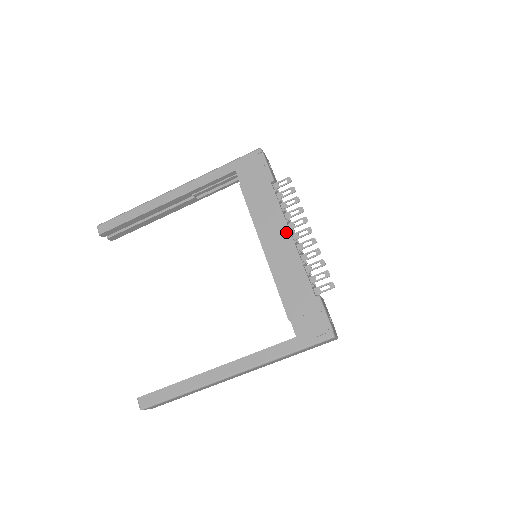
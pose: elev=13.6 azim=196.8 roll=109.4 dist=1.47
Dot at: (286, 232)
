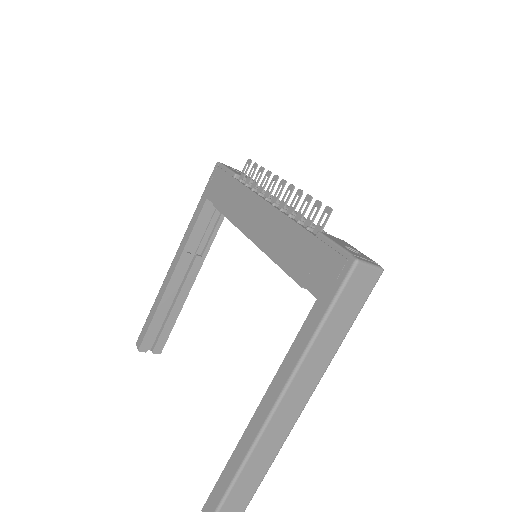
Dot at: (261, 204)
